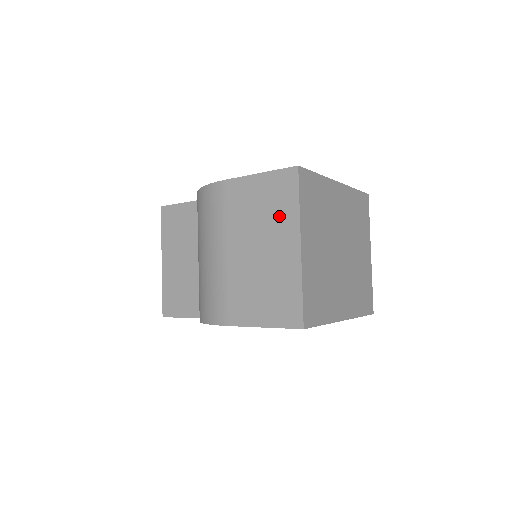
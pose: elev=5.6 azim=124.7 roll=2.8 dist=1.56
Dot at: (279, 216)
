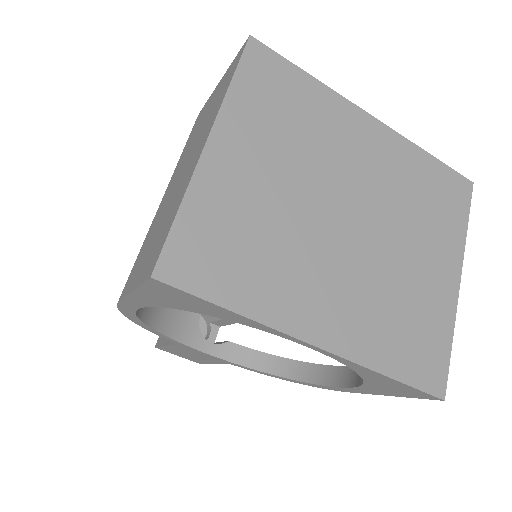
Dot at: (210, 116)
